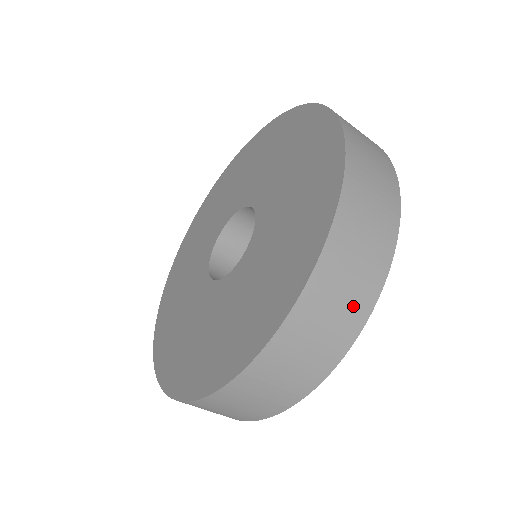
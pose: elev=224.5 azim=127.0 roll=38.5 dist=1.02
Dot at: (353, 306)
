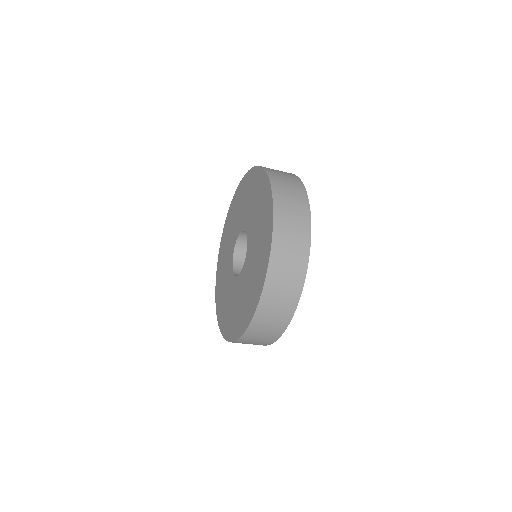
Dot at: (288, 299)
